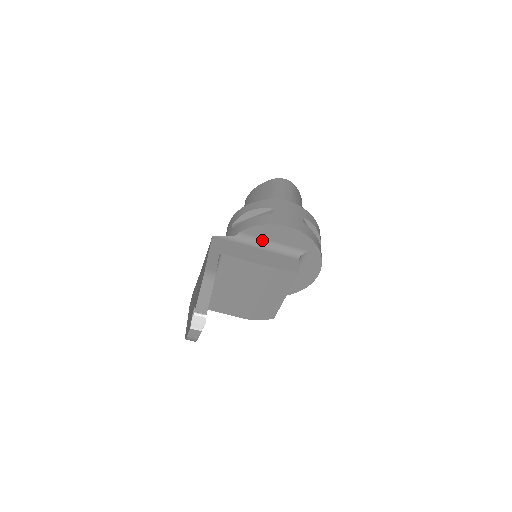
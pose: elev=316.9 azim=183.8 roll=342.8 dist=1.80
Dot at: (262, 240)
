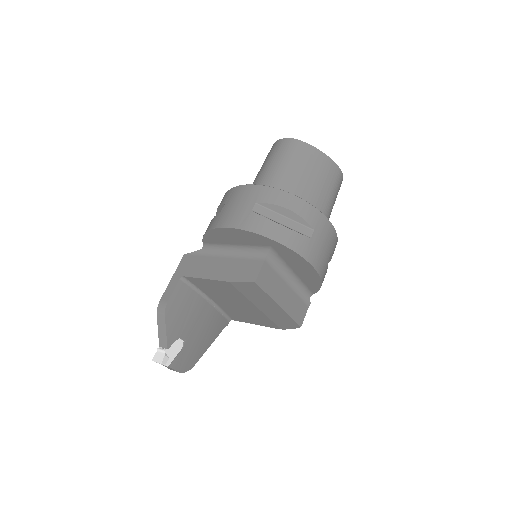
Dot at: (225, 246)
